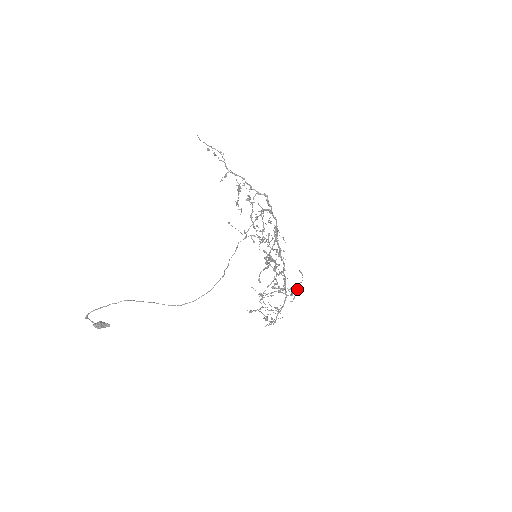
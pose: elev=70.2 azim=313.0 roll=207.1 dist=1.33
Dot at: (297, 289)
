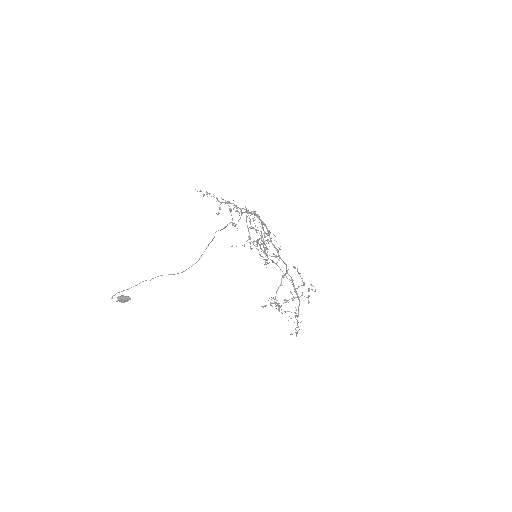
Dot at: (298, 273)
